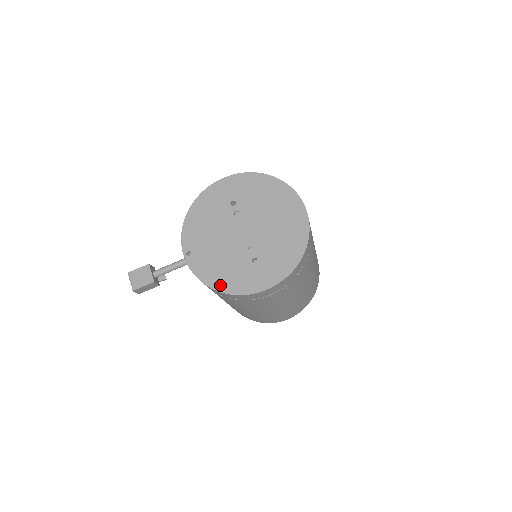
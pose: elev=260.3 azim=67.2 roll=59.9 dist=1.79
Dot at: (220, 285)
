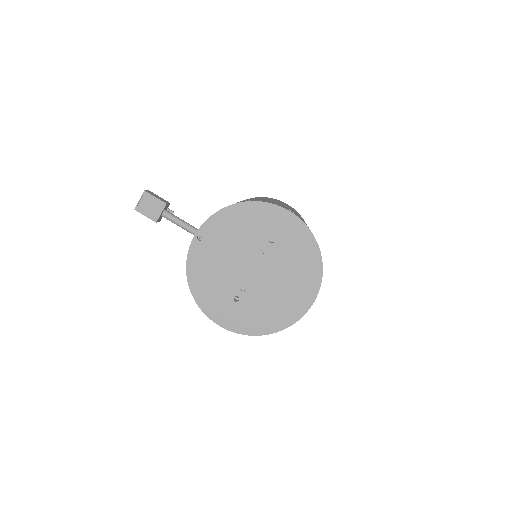
Dot at: (195, 286)
